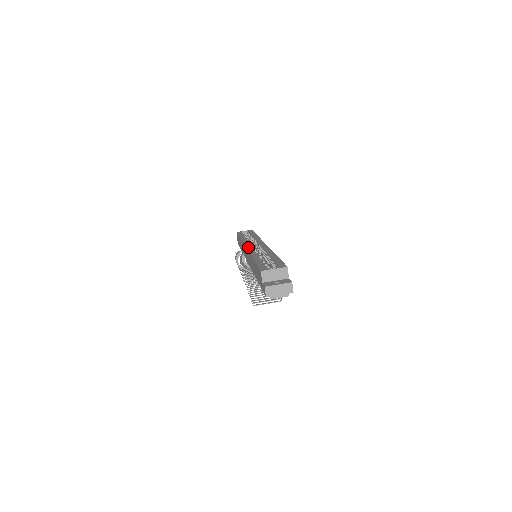
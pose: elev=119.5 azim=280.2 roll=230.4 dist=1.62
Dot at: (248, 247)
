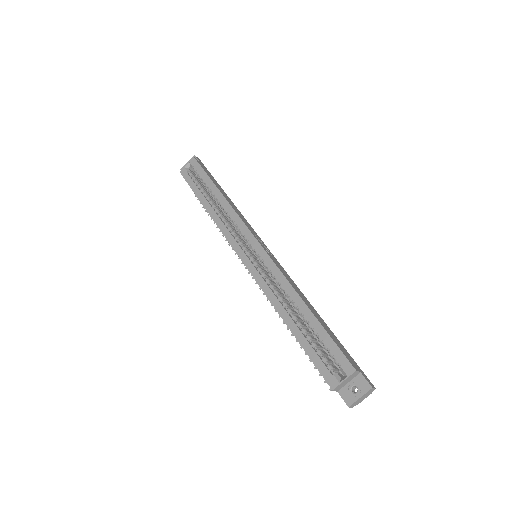
Dot at: (248, 267)
